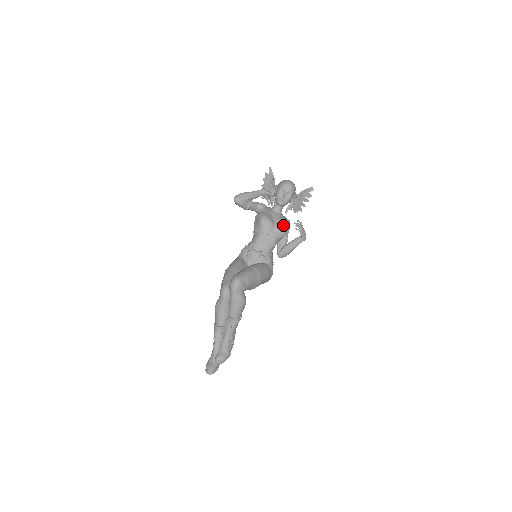
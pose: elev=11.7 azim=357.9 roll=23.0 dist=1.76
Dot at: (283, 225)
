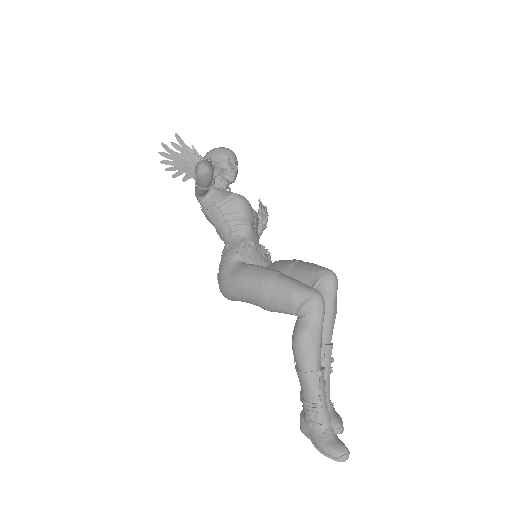
Dot at: occluded
